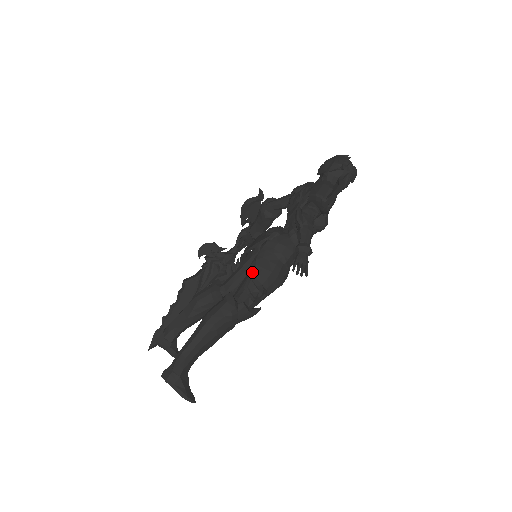
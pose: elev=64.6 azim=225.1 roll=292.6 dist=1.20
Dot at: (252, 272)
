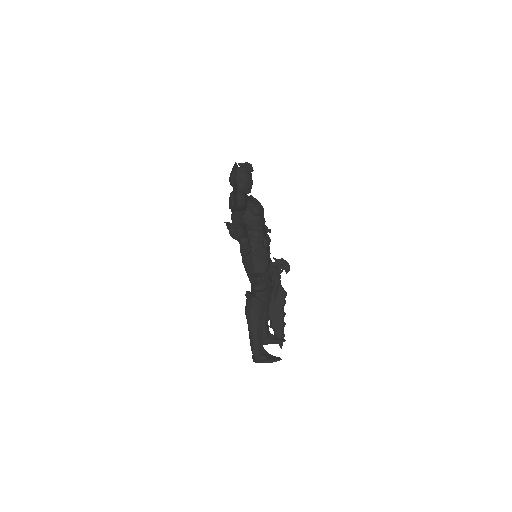
Dot at: (247, 272)
